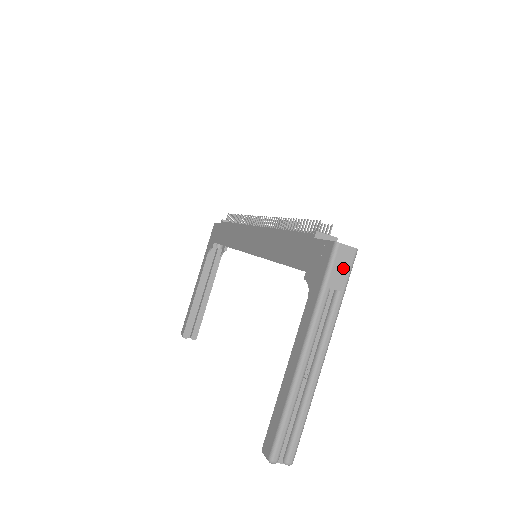
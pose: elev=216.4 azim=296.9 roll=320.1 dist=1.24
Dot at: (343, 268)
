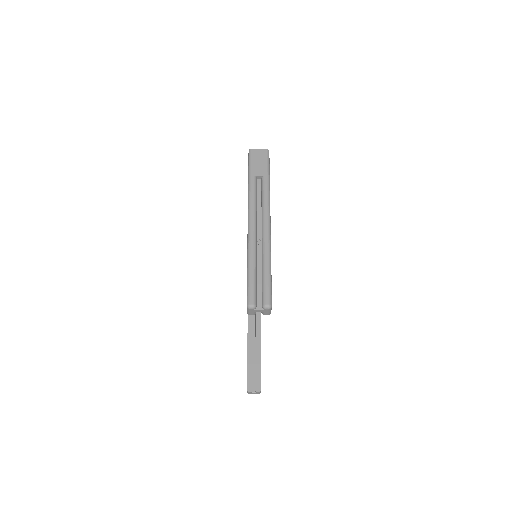
Dot at: (260, 162)
